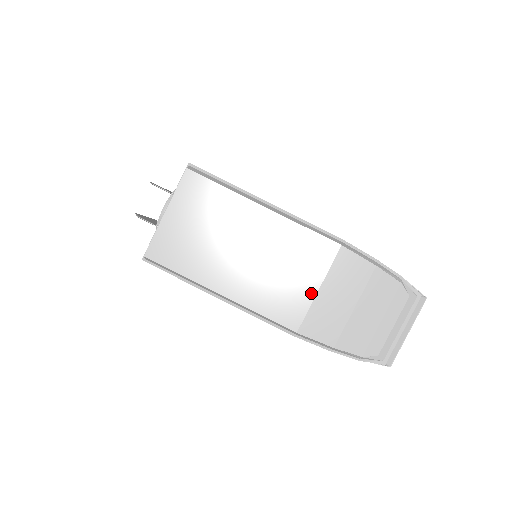
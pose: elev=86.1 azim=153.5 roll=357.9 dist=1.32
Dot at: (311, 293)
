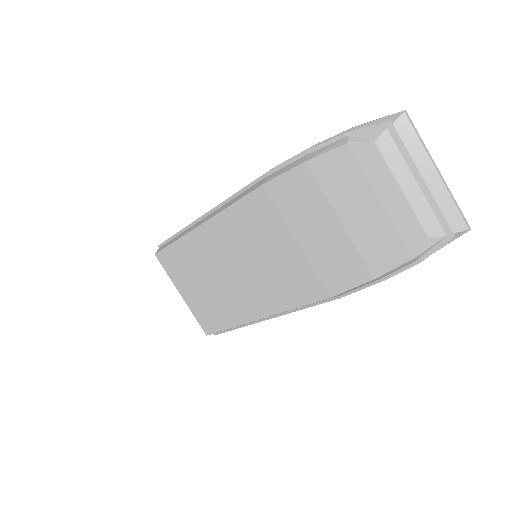
Dot at: (297, 252)
